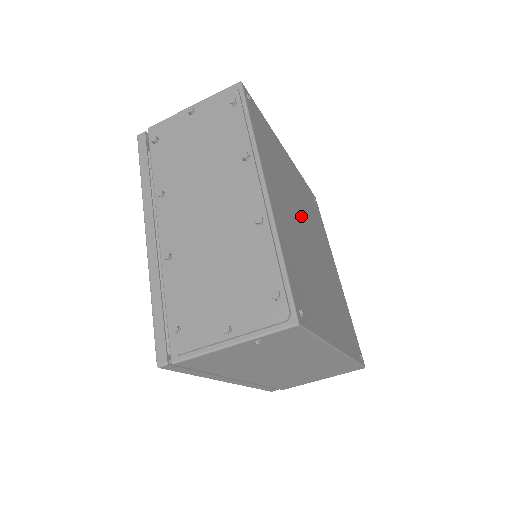
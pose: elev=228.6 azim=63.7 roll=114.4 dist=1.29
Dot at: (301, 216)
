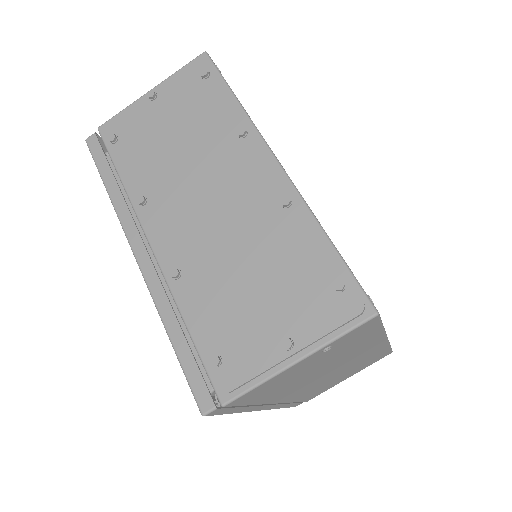
Dot at: occluded
